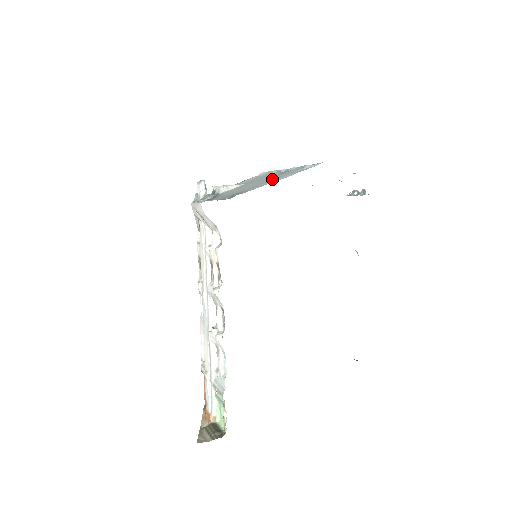
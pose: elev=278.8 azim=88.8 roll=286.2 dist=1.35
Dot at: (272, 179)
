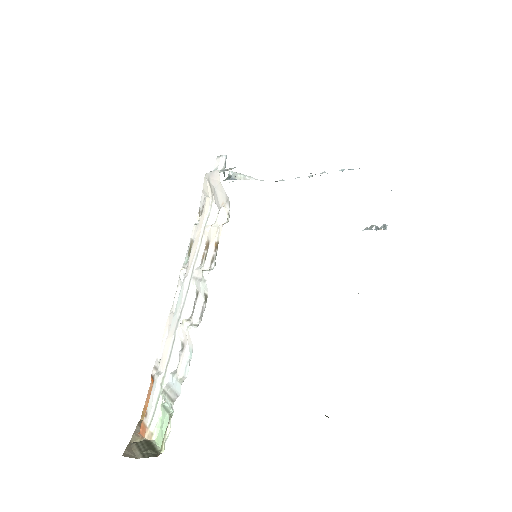
Dot at: occluded
